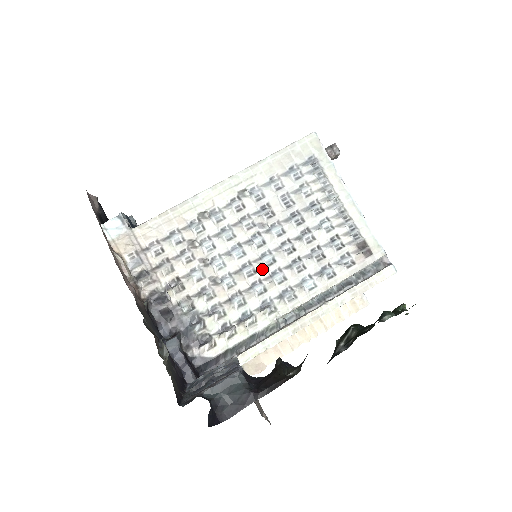
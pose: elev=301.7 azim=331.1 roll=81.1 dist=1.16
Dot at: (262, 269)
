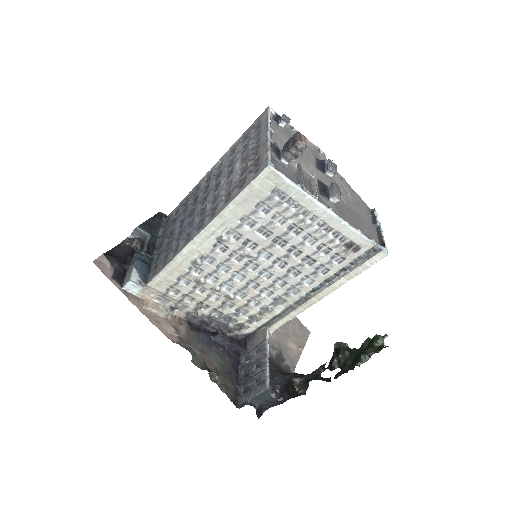
Dot at: (263, 282)
